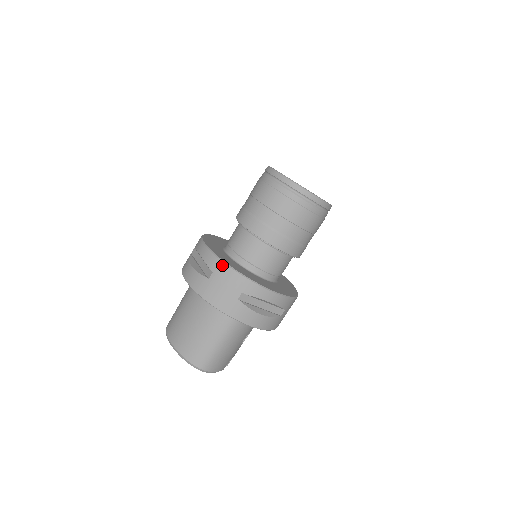
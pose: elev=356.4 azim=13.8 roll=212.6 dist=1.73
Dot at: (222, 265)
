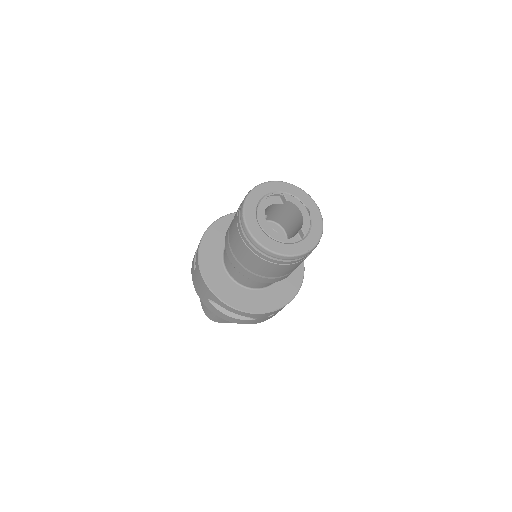
Dot at: (198, 267)
